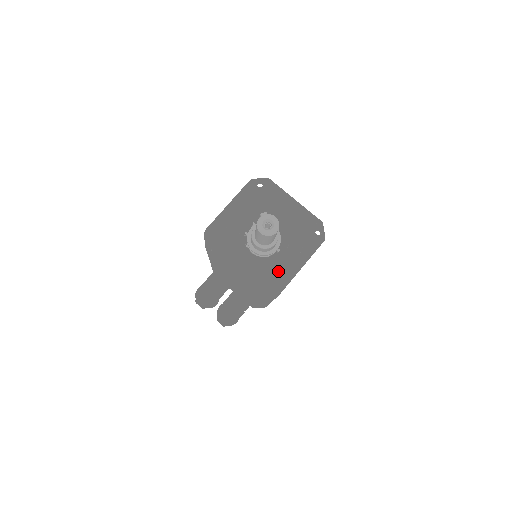
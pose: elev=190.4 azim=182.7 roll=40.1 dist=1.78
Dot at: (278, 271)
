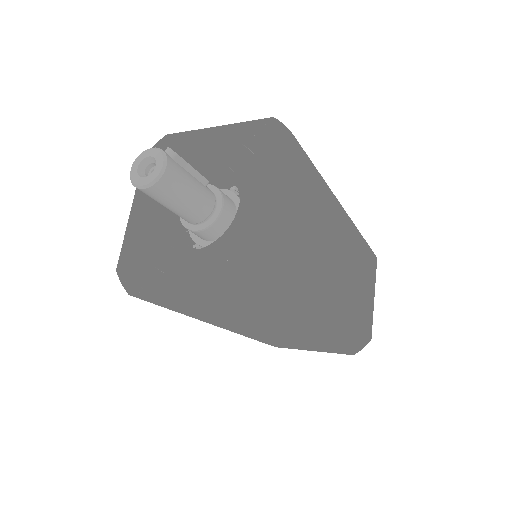
Dot at: (159, 266)
